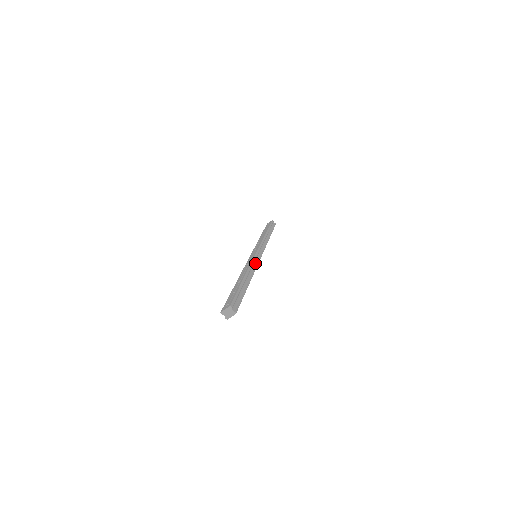
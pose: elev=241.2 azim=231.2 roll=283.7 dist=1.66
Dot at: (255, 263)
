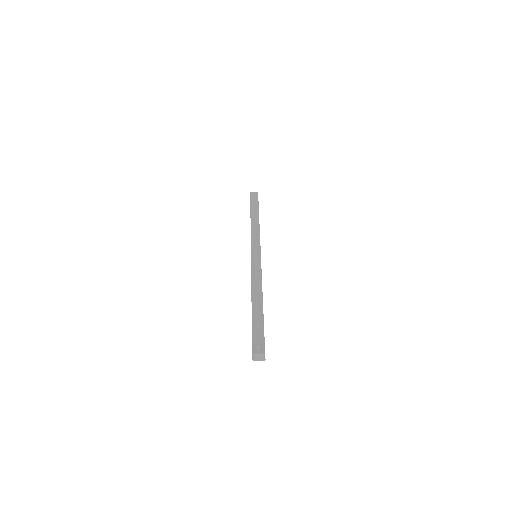
Dot at: occluded
